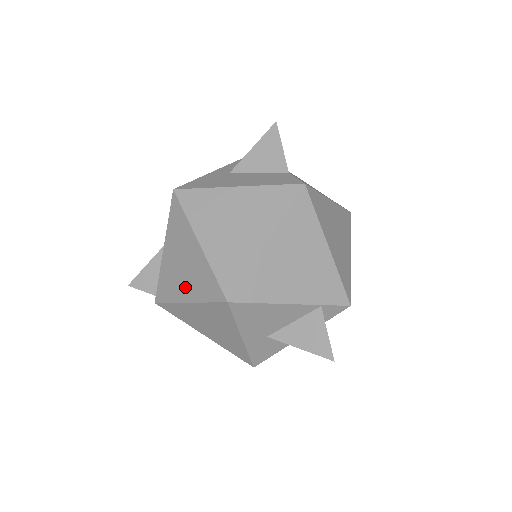
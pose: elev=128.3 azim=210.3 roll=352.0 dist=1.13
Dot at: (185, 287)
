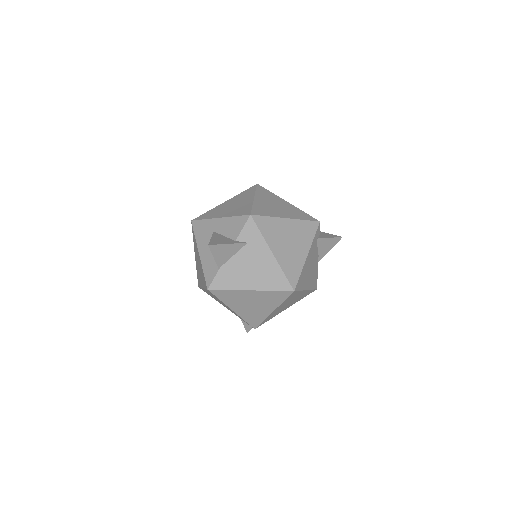
Dot at: occluded
